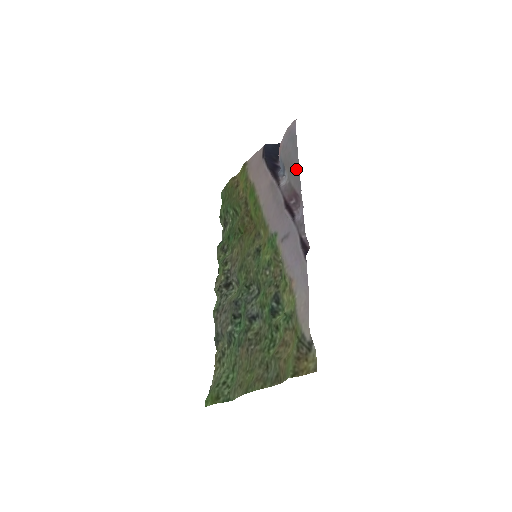
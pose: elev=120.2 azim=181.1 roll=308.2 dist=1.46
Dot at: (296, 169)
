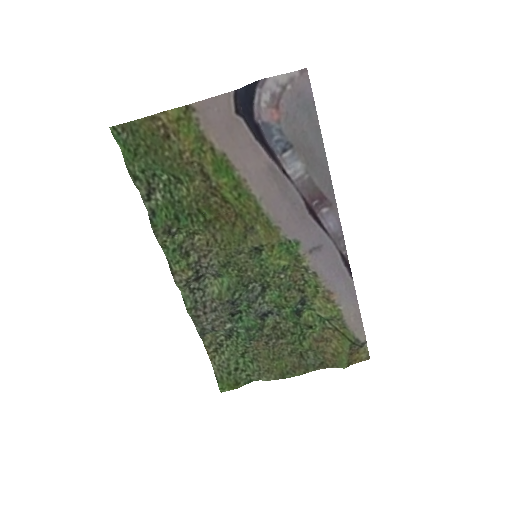
Dot at: (323, 165)
